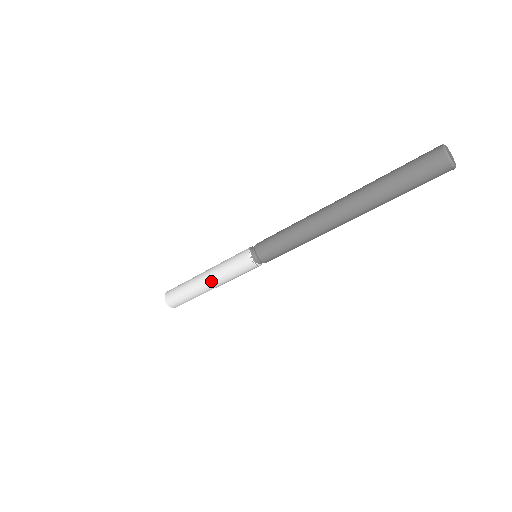
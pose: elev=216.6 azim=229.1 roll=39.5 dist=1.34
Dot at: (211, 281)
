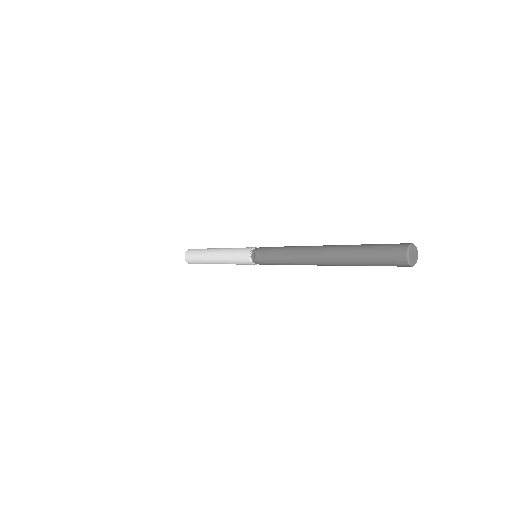
Dot at: (219, 260)
